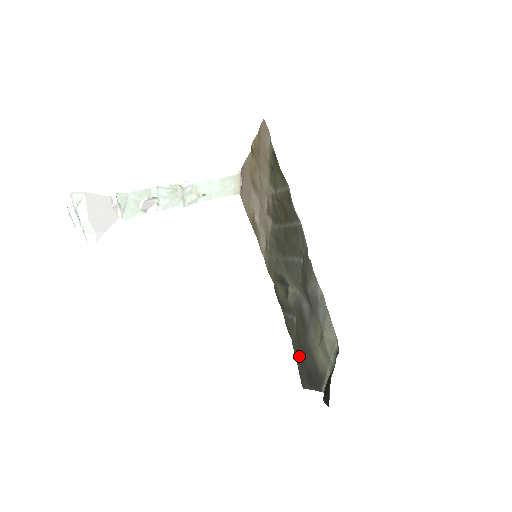
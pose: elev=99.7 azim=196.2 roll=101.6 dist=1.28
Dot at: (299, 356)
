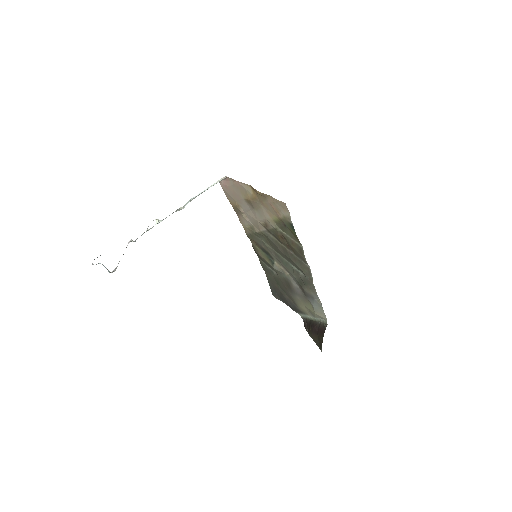
Dot at: (274, 286)
